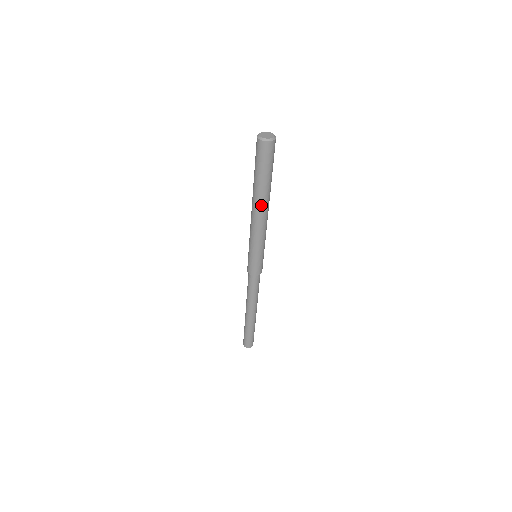
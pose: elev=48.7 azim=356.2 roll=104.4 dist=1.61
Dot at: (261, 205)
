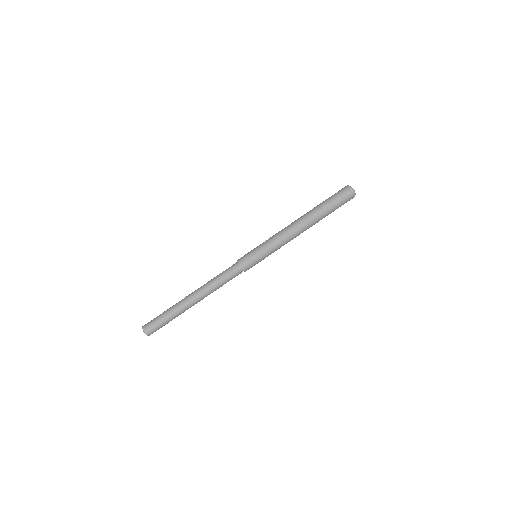
Dot at: (305, 218)
